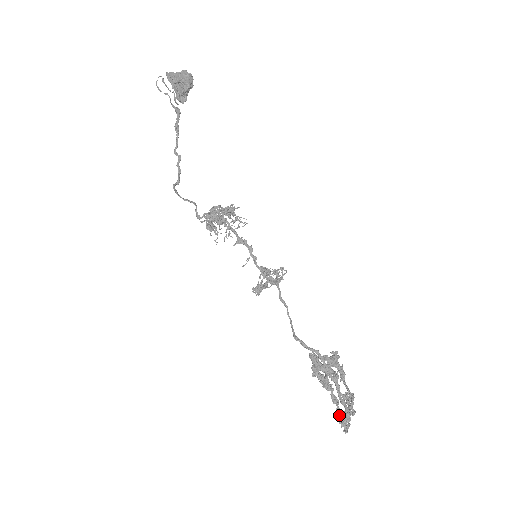
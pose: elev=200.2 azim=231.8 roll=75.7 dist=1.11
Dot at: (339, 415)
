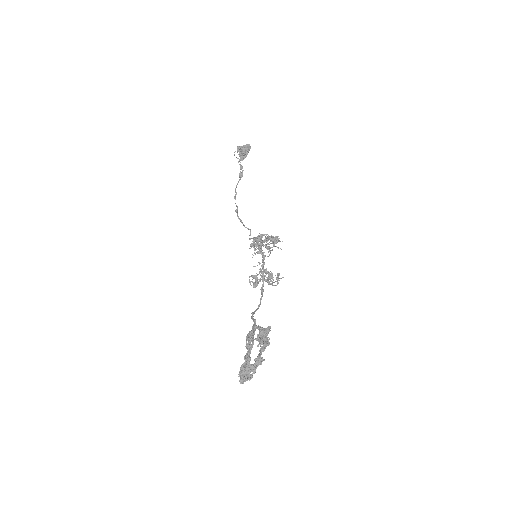
Dot at: (243, 368)
